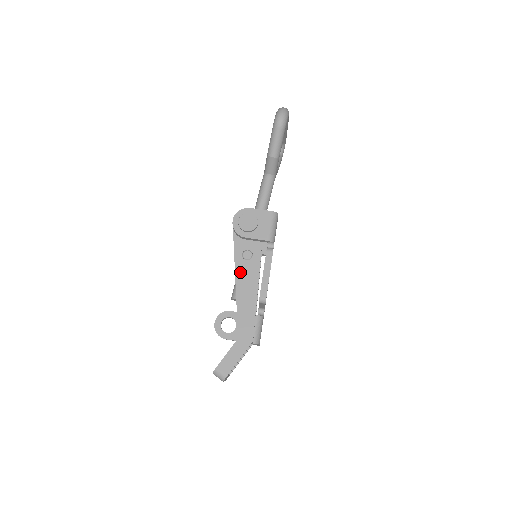
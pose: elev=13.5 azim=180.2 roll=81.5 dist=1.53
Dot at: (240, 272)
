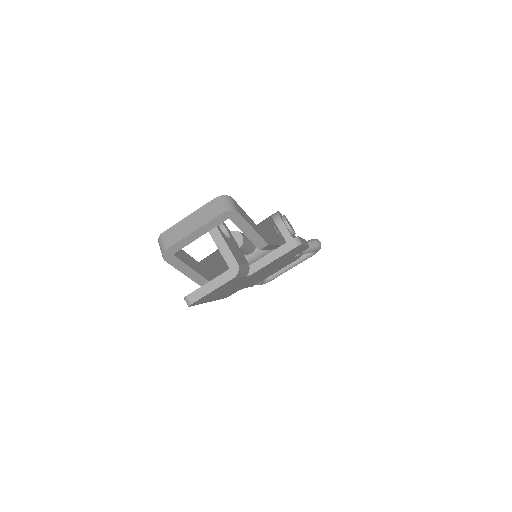
Dot at: (270, 224)
